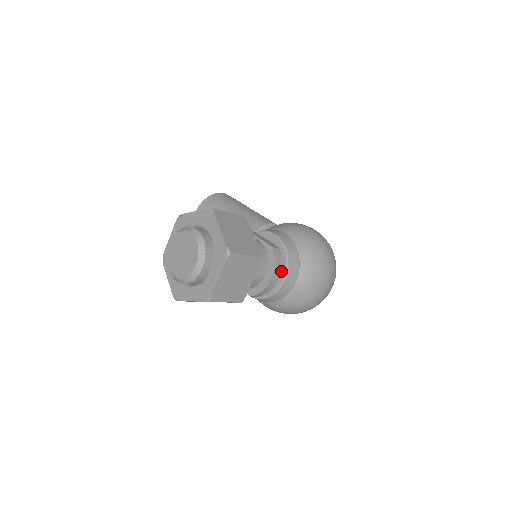
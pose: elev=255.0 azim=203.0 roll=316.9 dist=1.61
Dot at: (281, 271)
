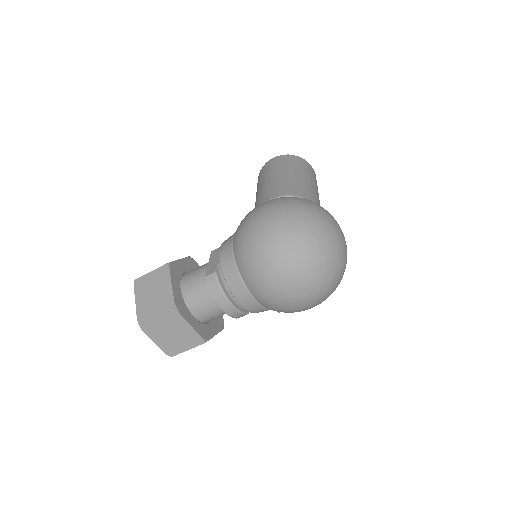
Dot at: occluded
